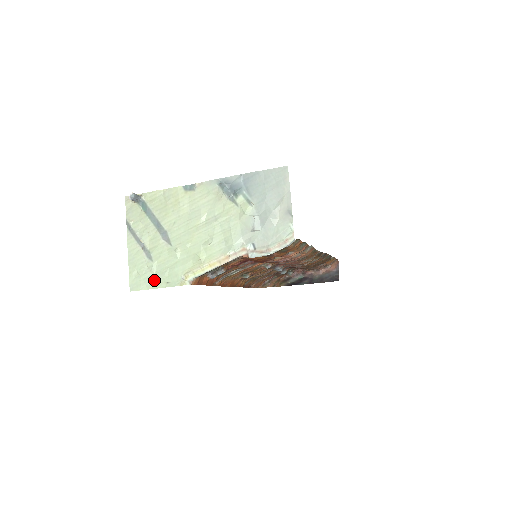
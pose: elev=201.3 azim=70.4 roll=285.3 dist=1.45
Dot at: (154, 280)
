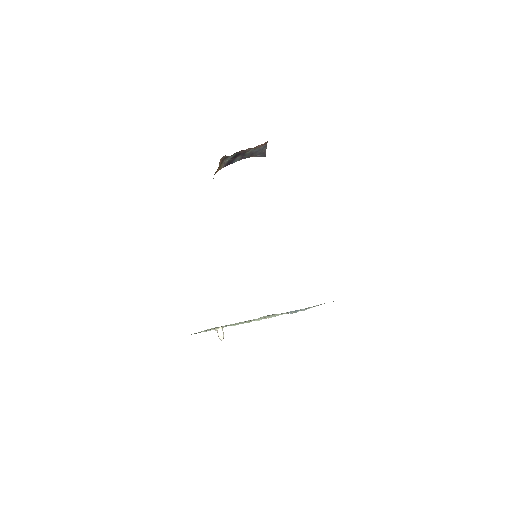
Dot at: occluded
